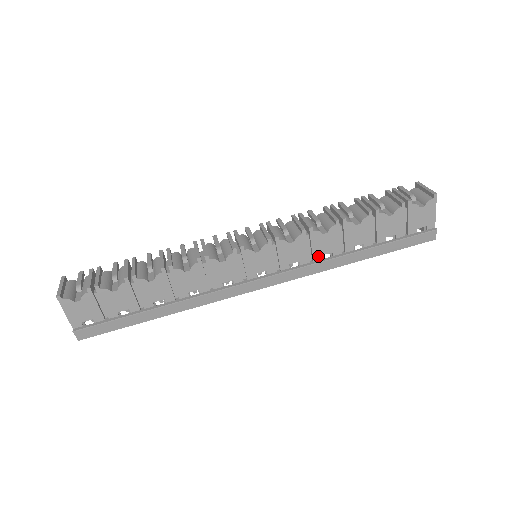
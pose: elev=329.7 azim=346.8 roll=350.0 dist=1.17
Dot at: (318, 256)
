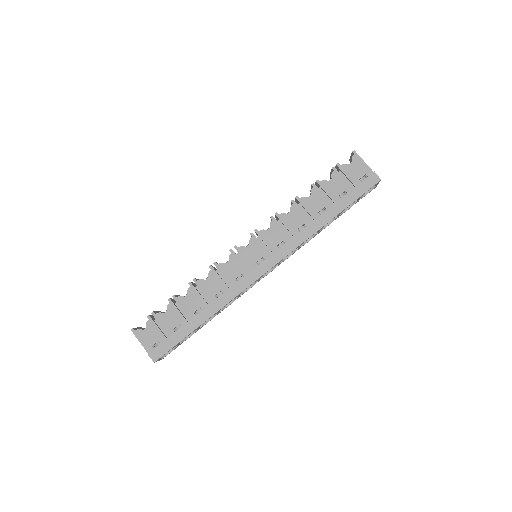
Dot at: (295, 231)
